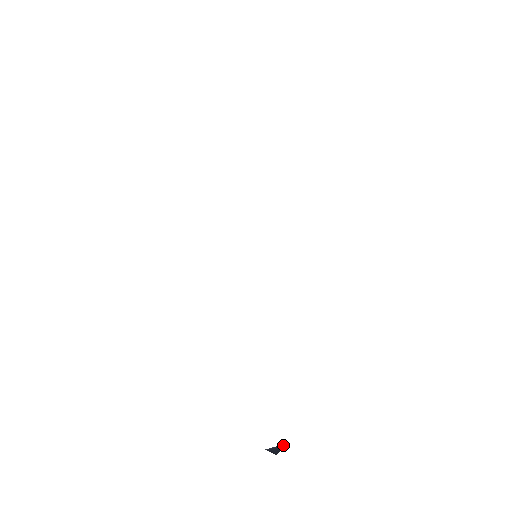
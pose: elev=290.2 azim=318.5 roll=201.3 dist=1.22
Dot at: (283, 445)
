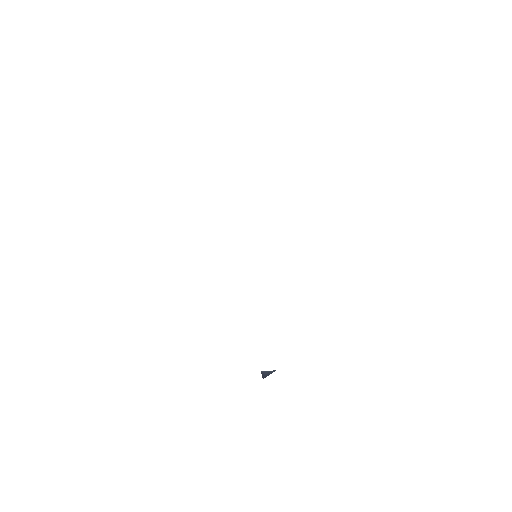
Dot at: (273, 371)
